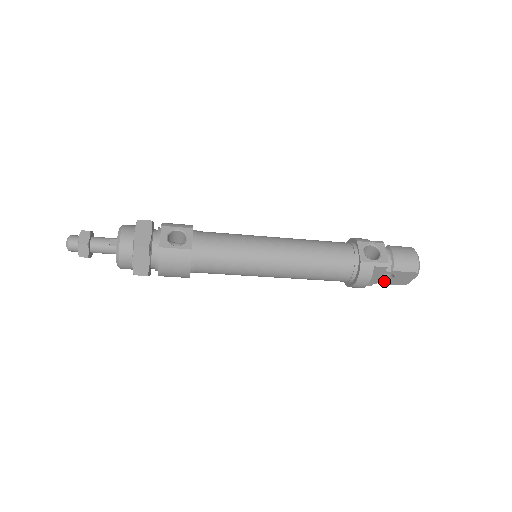
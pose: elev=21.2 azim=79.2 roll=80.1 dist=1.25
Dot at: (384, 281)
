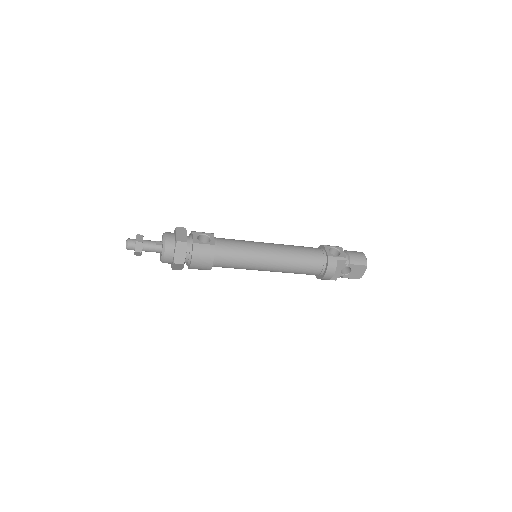
Dot at: (345, 275)
